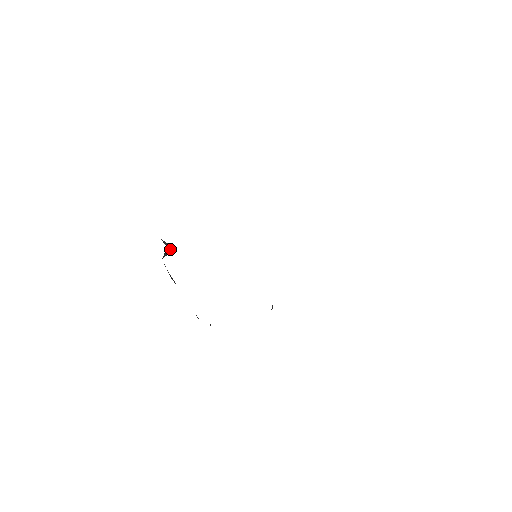
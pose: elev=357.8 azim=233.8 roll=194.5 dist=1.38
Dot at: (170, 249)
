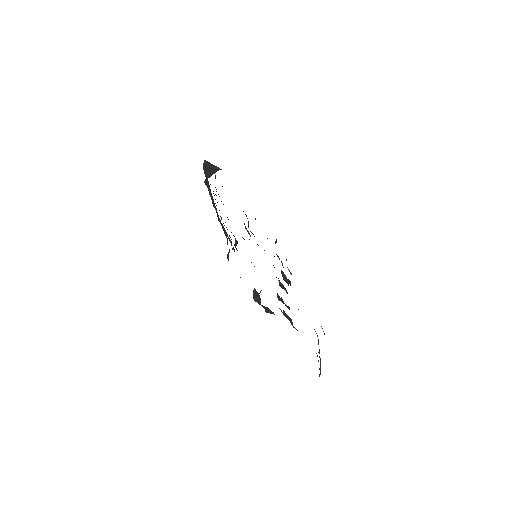
Dot at: (216, 170)
